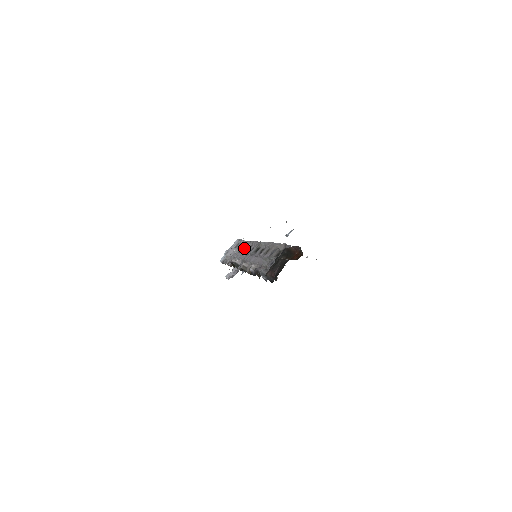
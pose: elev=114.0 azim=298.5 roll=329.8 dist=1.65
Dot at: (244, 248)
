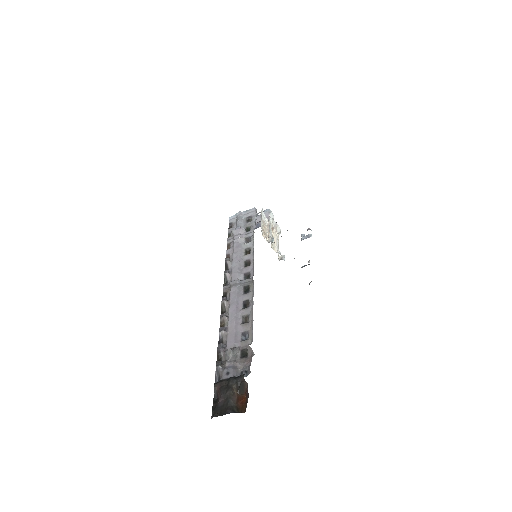
Dot at: (247, 249)
